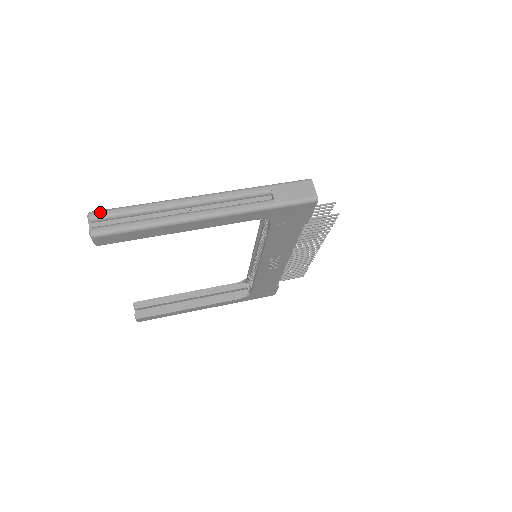
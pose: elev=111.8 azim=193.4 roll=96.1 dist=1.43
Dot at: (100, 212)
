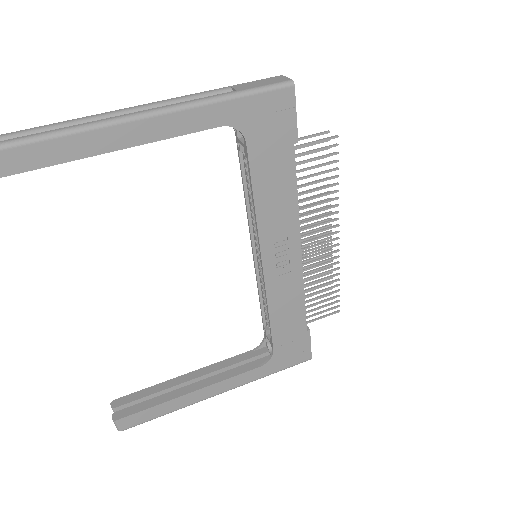
Dot at: (4, 134)
